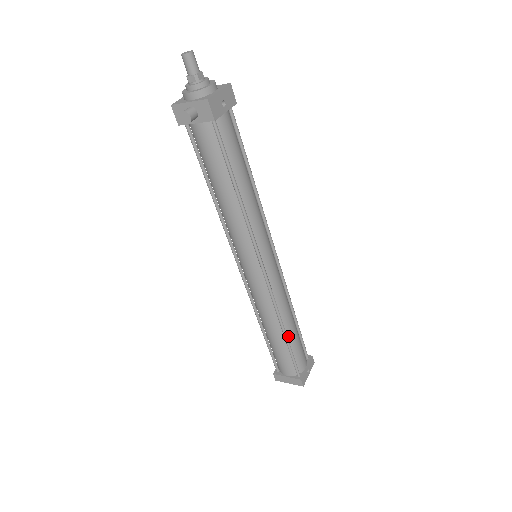
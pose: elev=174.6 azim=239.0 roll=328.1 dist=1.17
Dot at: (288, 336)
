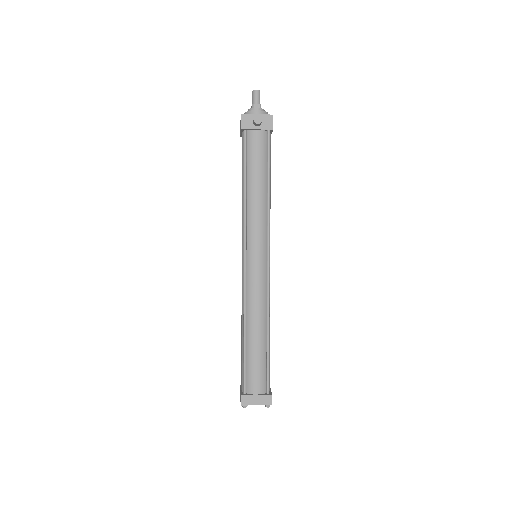
Dot at: (268, 341)
